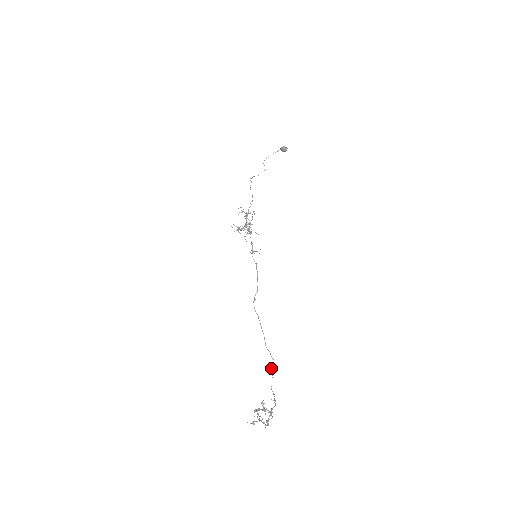
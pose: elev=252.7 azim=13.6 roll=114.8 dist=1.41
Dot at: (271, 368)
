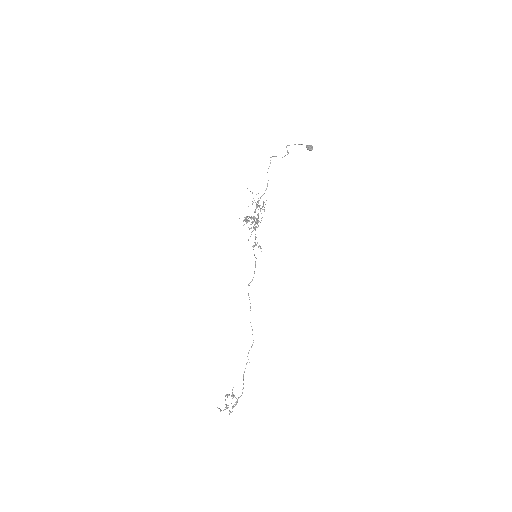
Dot at: (249, 350)
